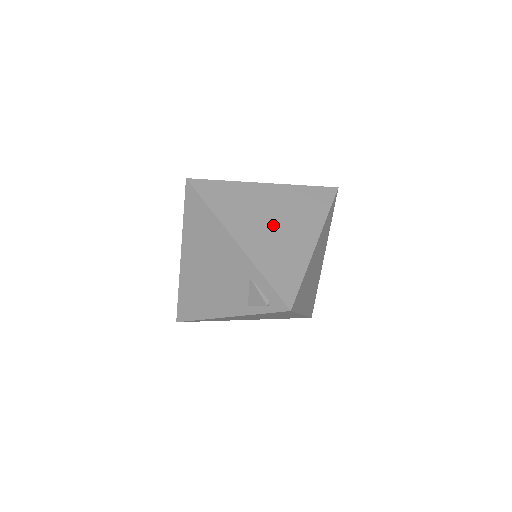
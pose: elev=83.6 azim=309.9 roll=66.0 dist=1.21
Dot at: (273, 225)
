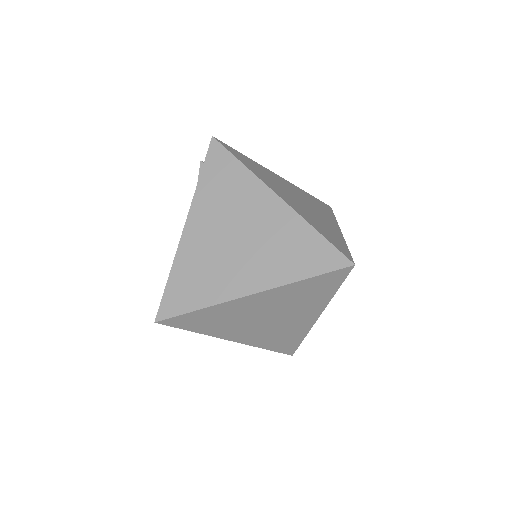
Dot at: occluded
